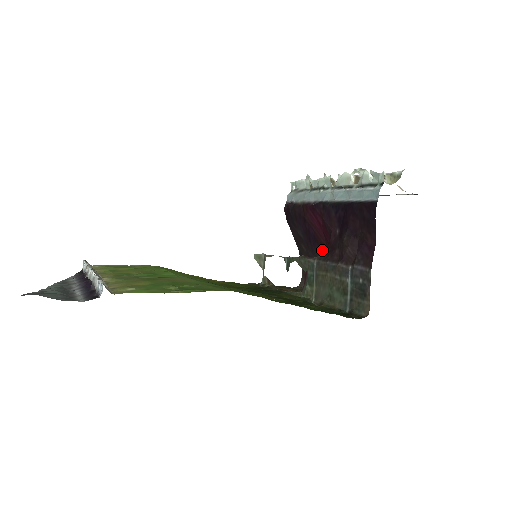
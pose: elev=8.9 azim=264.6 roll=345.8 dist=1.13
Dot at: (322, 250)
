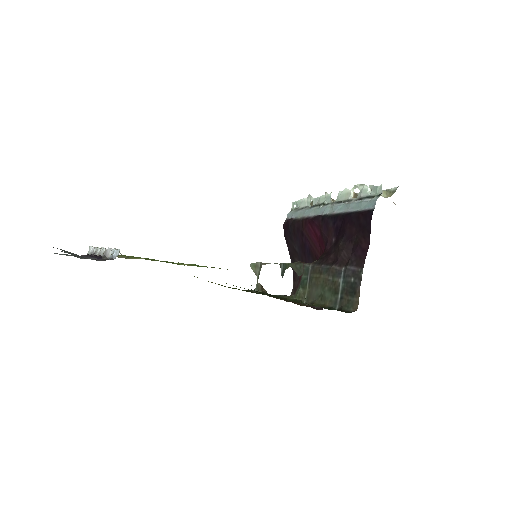
Dot at: occluded
